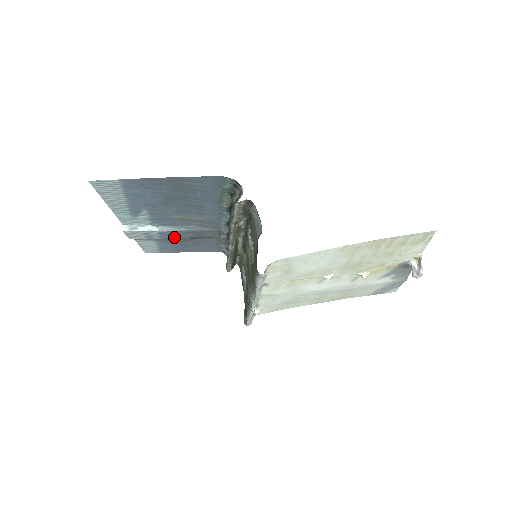
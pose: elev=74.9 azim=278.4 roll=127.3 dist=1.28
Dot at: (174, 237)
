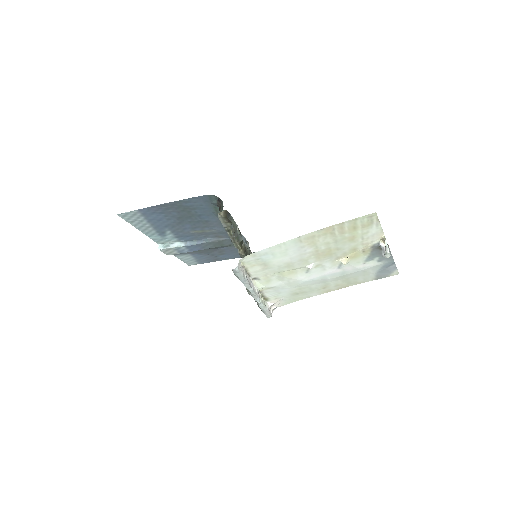
Dot at: (200, 249)
